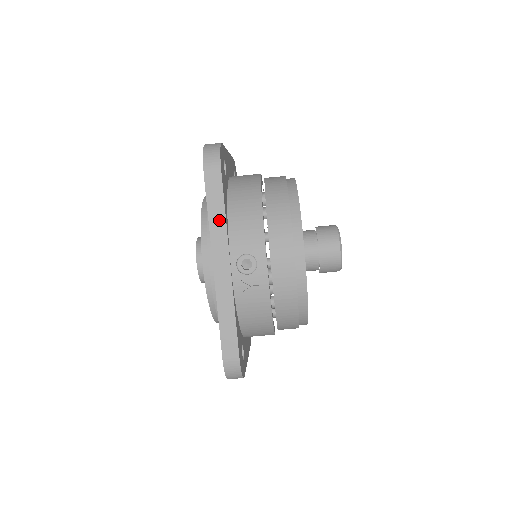
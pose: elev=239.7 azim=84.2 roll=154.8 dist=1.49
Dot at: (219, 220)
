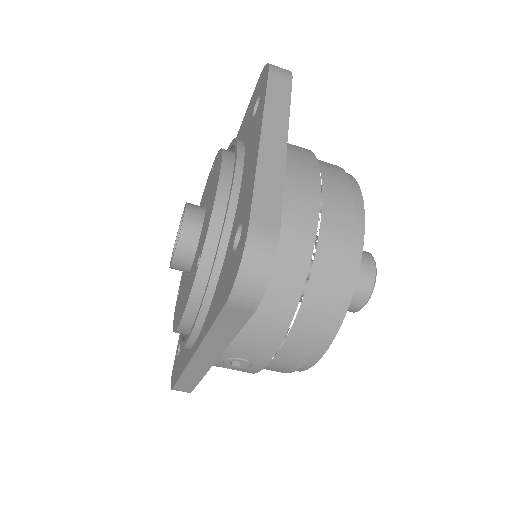
Dot at: (222, 338)
